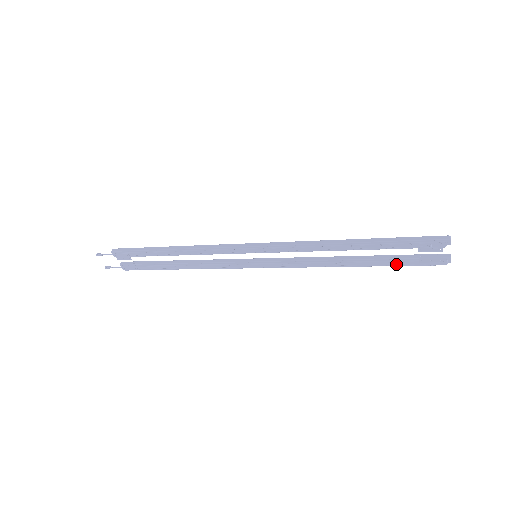
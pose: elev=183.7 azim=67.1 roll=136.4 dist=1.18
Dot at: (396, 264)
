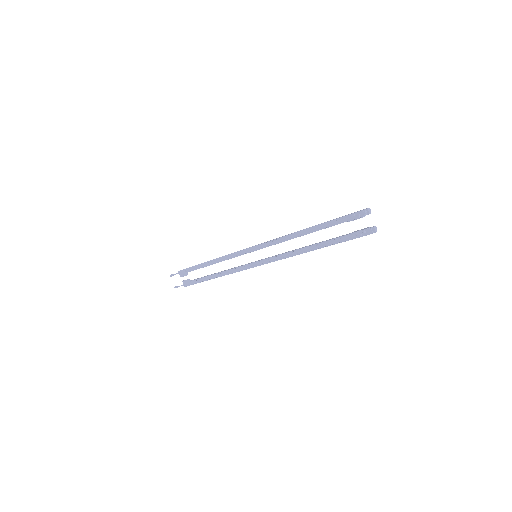
Dot at: (339, 241)
